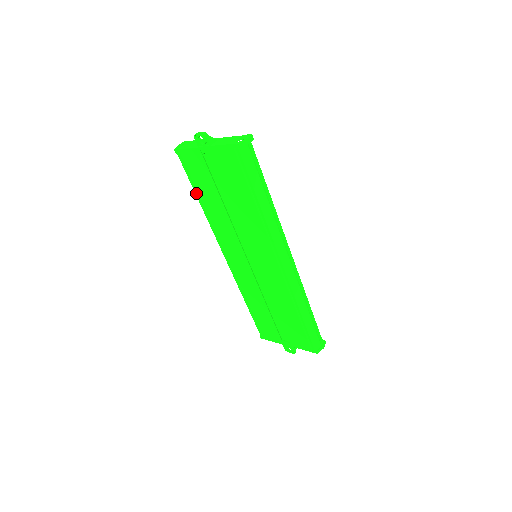
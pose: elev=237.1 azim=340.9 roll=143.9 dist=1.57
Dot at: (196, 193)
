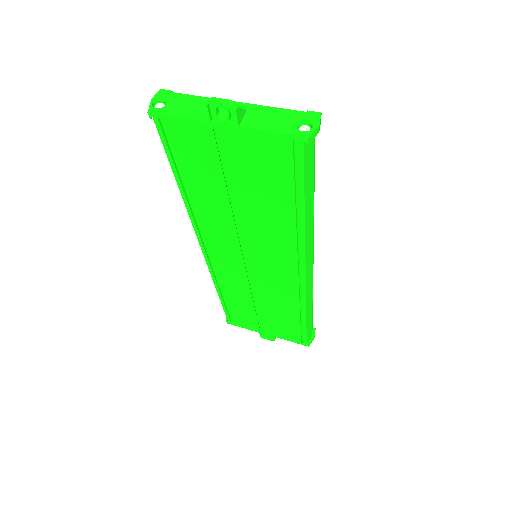
Dot at: (177, 178)
